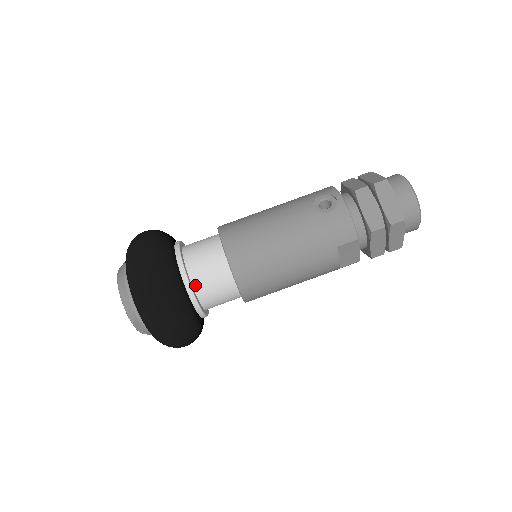
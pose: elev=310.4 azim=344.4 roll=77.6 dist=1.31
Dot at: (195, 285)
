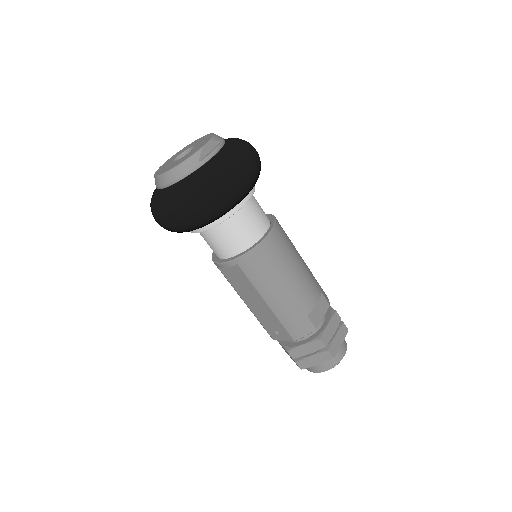
Dot at: occluded
